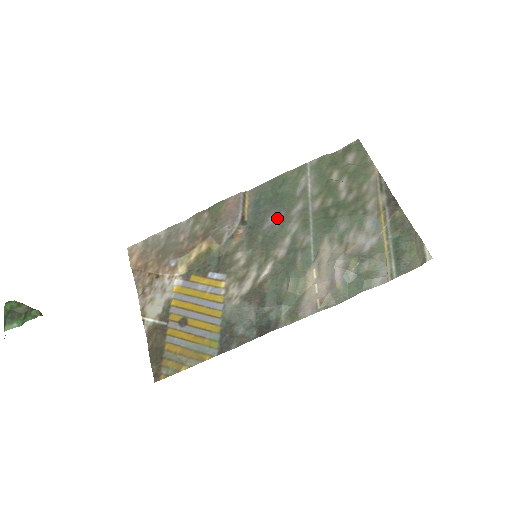
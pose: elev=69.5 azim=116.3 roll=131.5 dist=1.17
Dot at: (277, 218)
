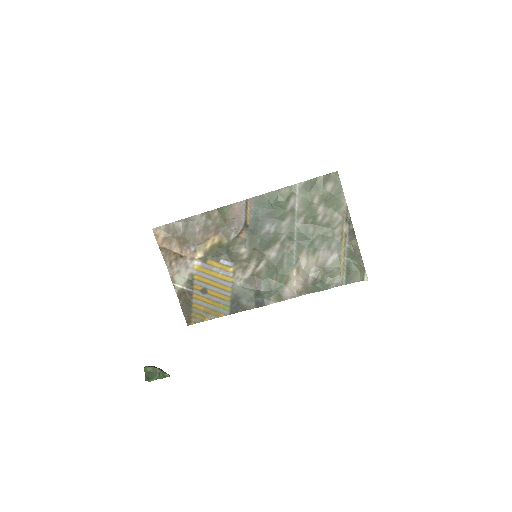
Dot at: (271, 227)
